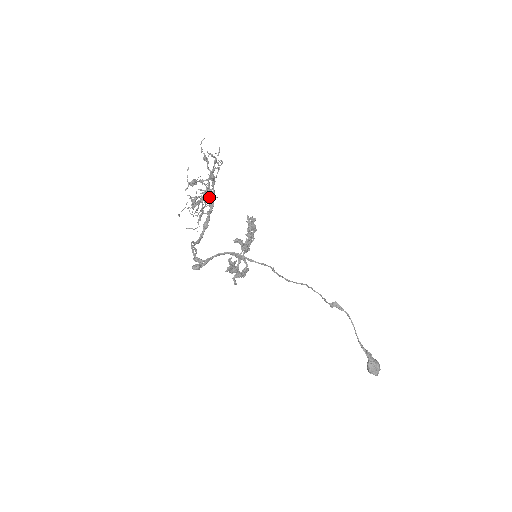
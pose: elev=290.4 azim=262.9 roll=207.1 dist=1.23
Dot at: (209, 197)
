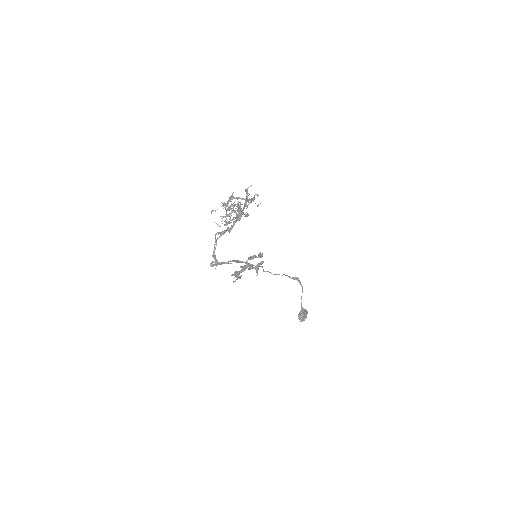
Dot at: (239, 215)
